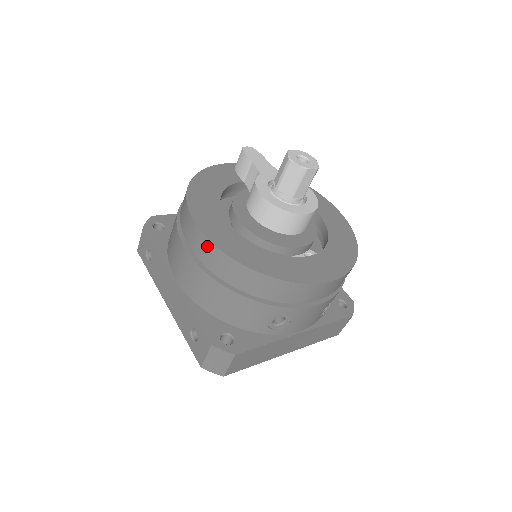
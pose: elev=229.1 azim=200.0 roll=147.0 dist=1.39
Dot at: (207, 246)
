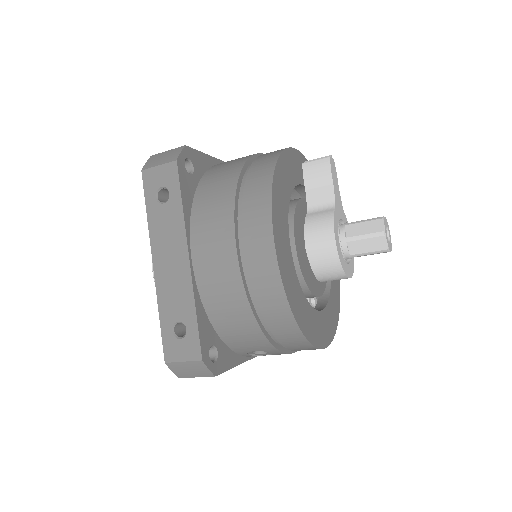
Dot at: (271, 273)
